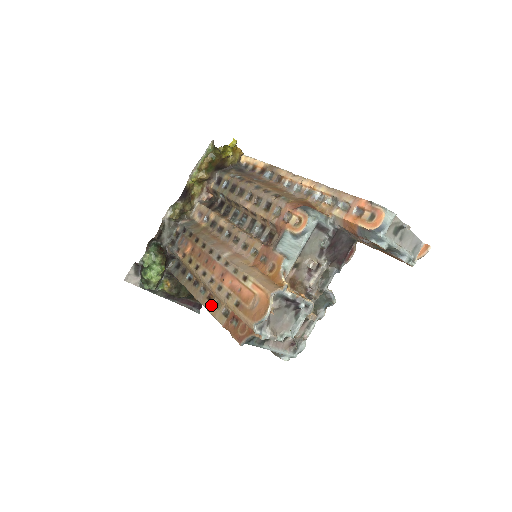
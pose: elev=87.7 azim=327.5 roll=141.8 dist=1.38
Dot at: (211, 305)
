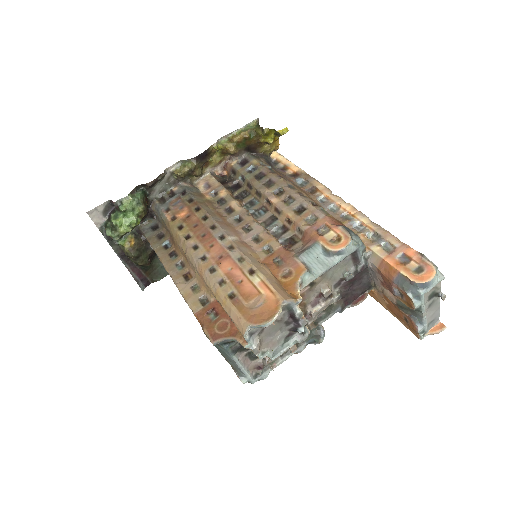
Dot at: (186, 285)
